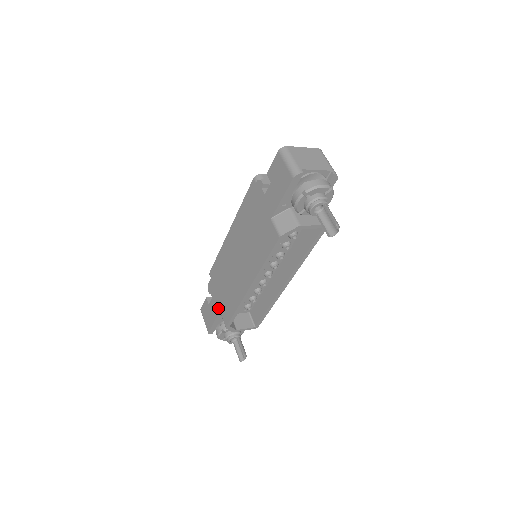
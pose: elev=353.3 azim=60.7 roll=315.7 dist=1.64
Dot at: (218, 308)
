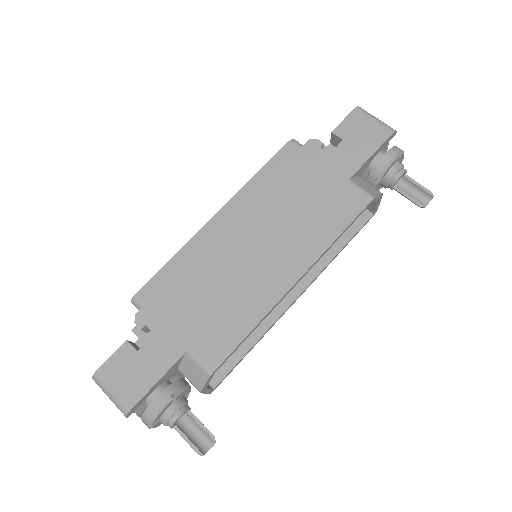
Dot at: (181, 345)
